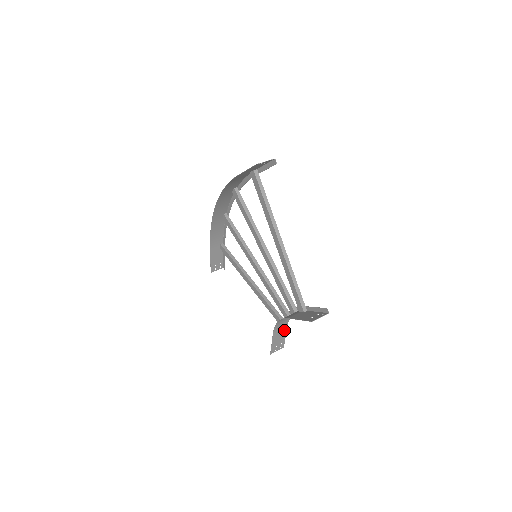
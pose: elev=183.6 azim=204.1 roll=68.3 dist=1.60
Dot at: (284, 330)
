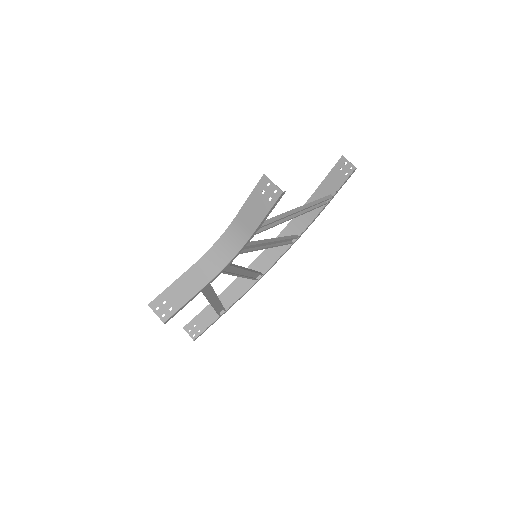
Dot at: (197, 287)
